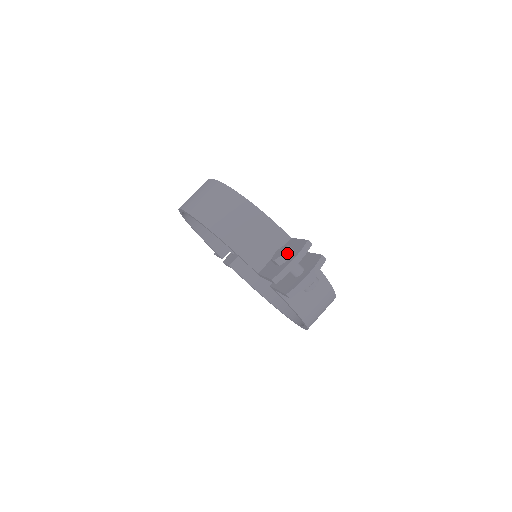
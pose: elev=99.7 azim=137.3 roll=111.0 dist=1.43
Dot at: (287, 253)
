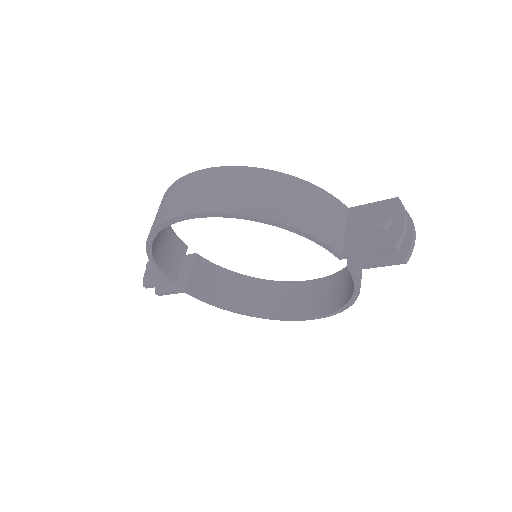
Dot at: (390, 215)
